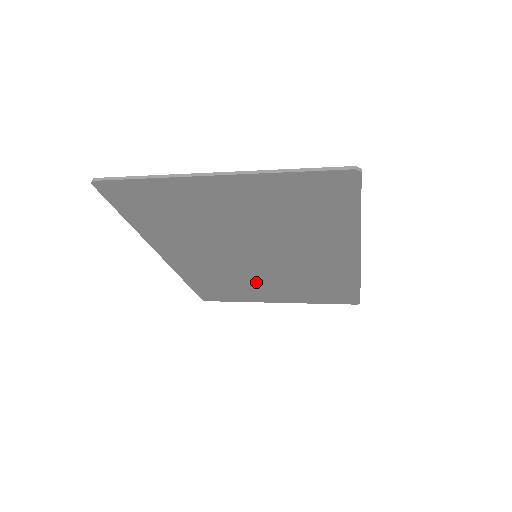
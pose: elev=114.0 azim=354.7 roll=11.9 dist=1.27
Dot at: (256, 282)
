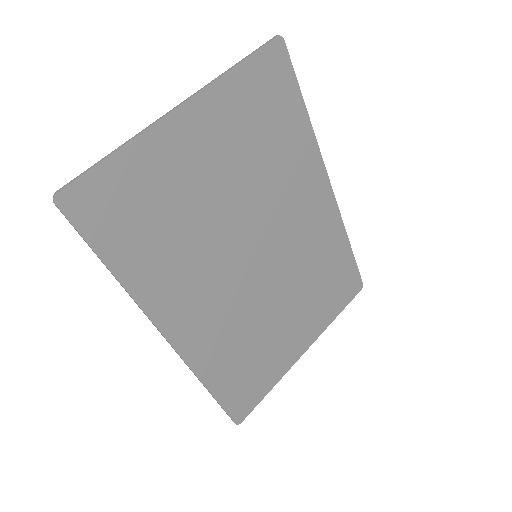
Dot at: (273, 319)
